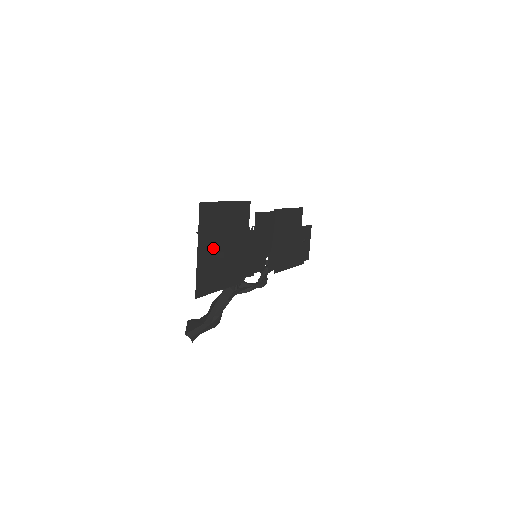
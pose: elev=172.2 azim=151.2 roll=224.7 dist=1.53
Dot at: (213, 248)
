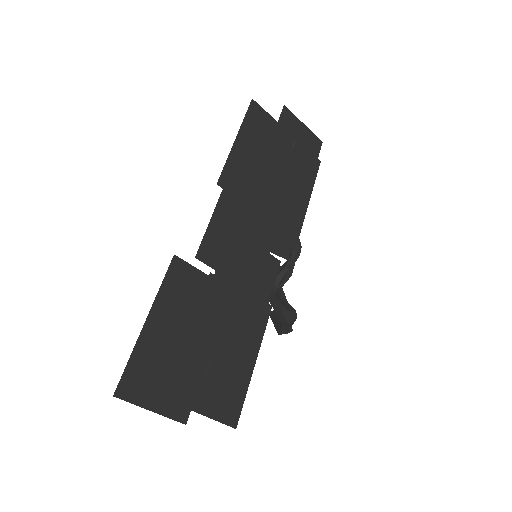
Dot at: (193, 380)
